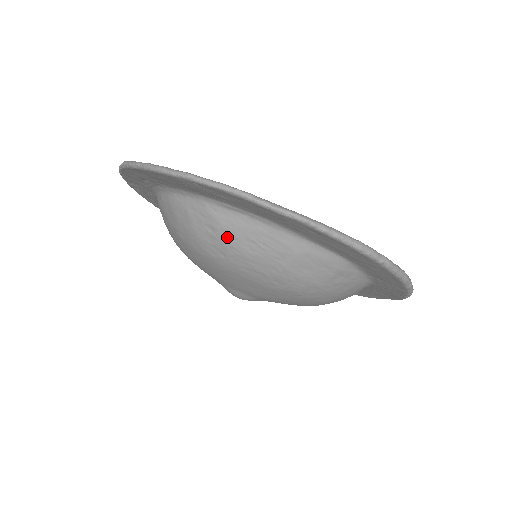
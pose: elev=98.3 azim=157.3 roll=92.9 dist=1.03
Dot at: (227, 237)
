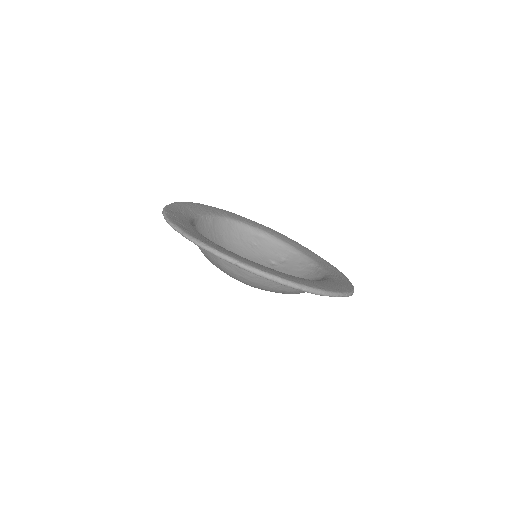
Dot at: occluded
